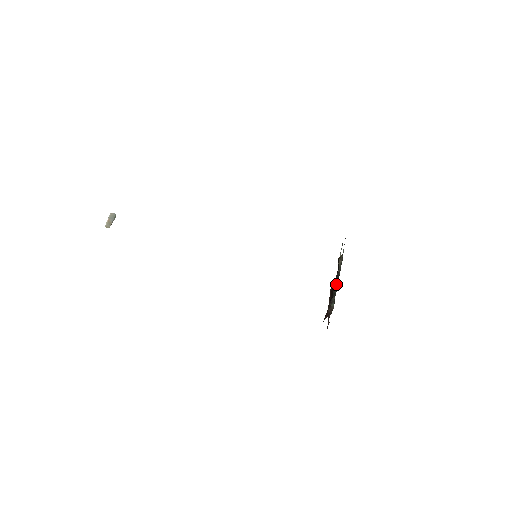
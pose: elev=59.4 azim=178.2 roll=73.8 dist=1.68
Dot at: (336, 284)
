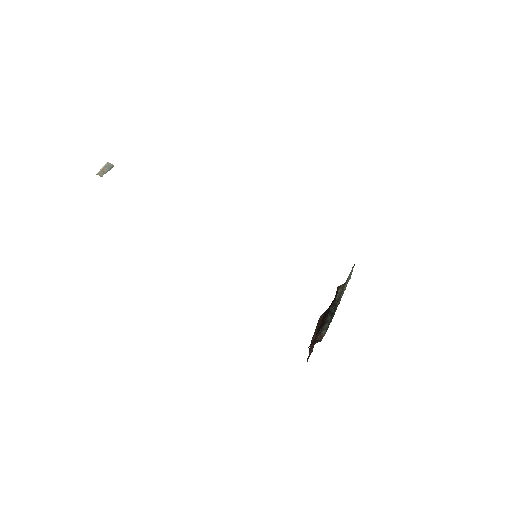
Dot at: (331, 312)
